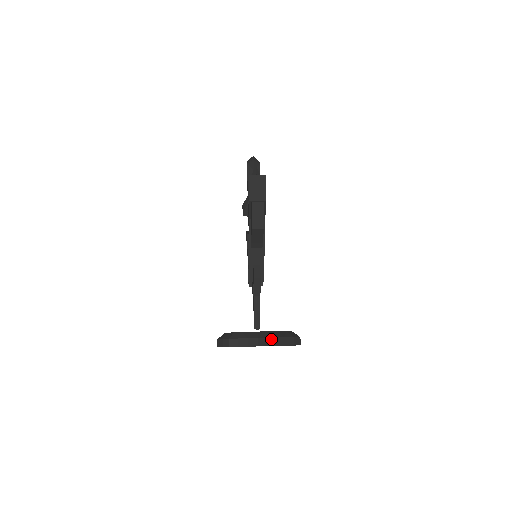
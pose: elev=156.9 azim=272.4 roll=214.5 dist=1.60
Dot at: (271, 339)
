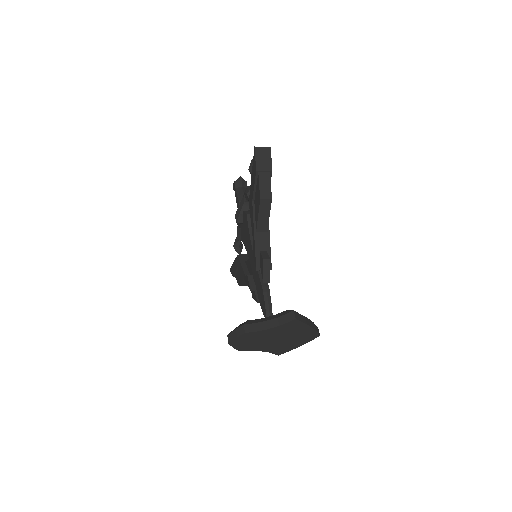
Dot at: (294, 312)
